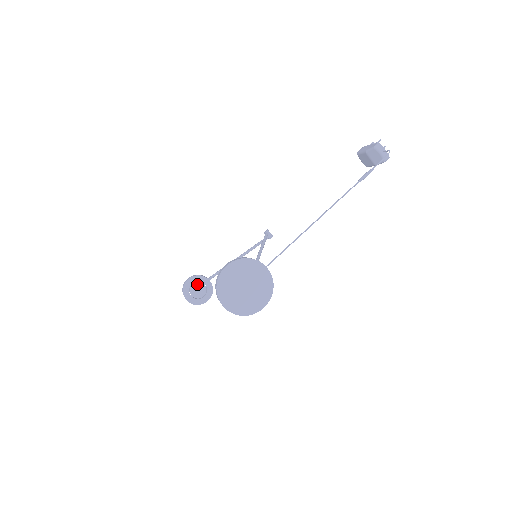
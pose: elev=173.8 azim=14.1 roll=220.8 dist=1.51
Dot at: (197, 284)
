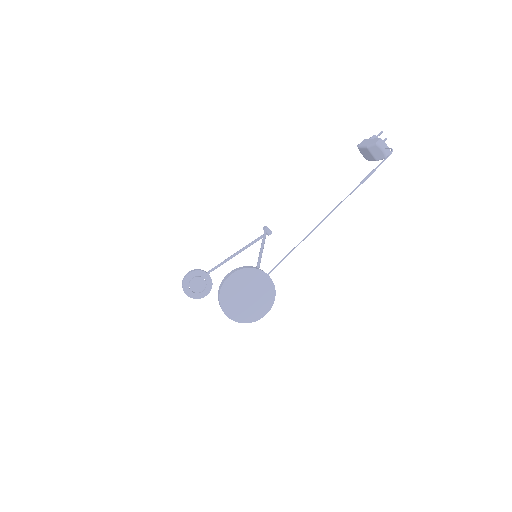
Dot at: (196, 279)
